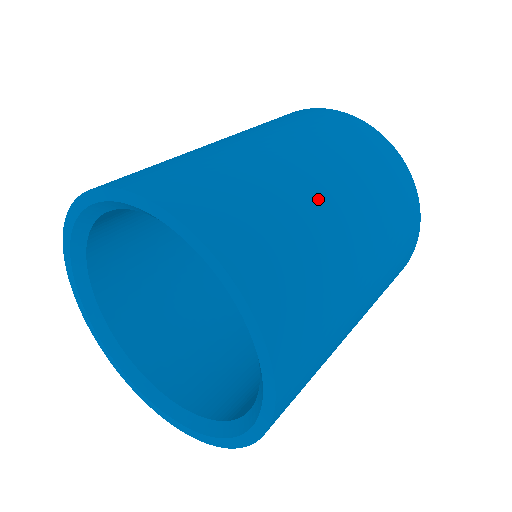
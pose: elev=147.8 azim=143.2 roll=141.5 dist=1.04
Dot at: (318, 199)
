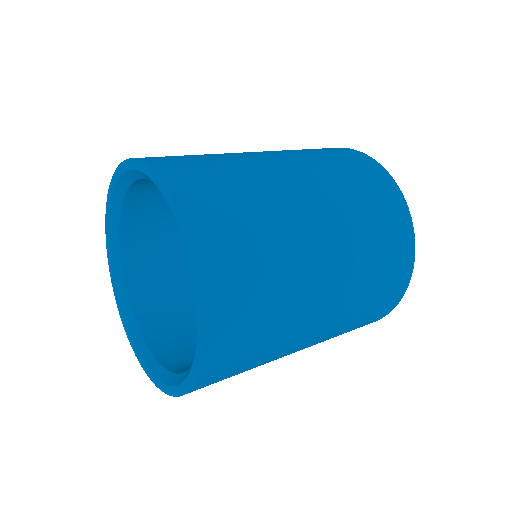
Dot at: (310, 249)
